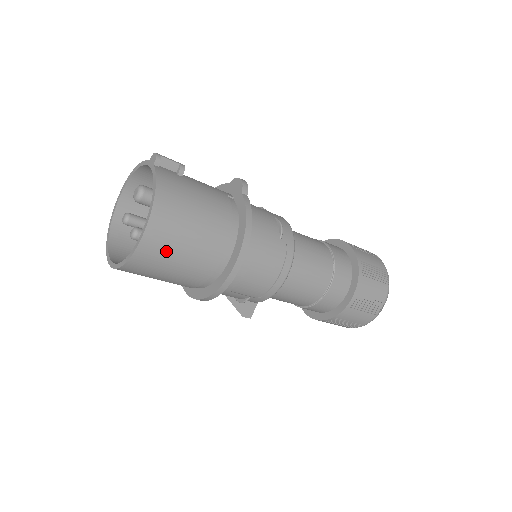
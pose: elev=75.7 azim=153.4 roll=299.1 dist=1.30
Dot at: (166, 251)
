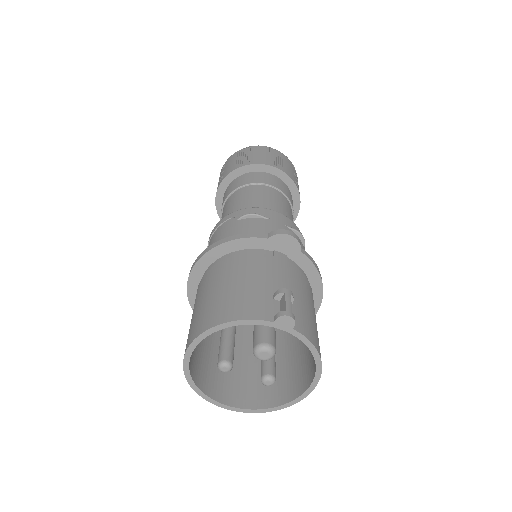
Dot at: occluded
